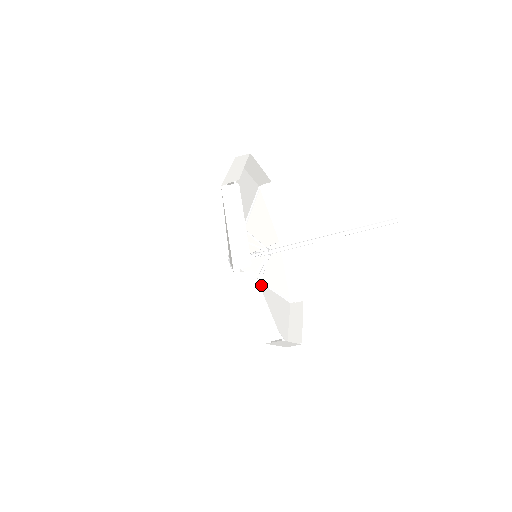
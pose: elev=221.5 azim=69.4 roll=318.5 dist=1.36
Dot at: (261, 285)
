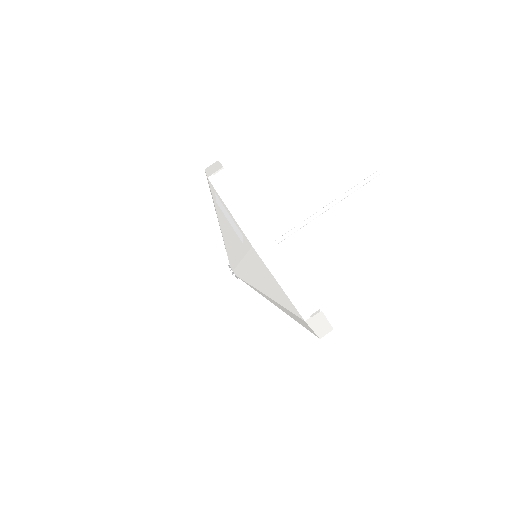
Dot at: (262, 291)
